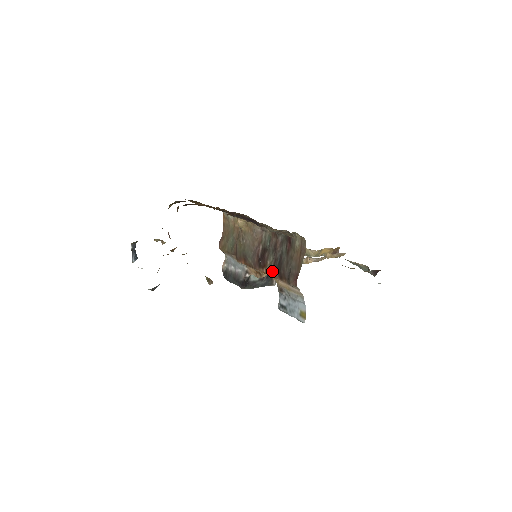
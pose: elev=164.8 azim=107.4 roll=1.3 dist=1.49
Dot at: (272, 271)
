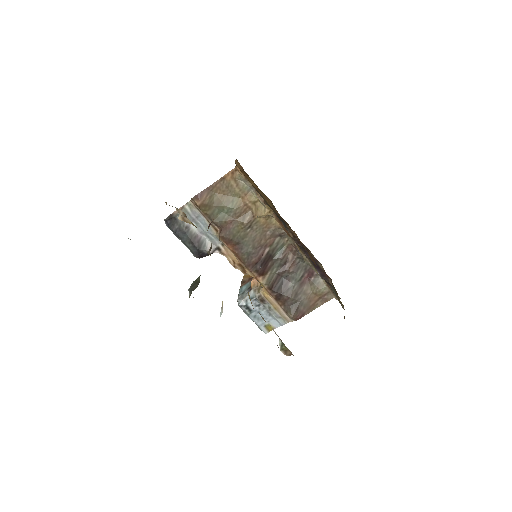
Dot at: (271, 287)
